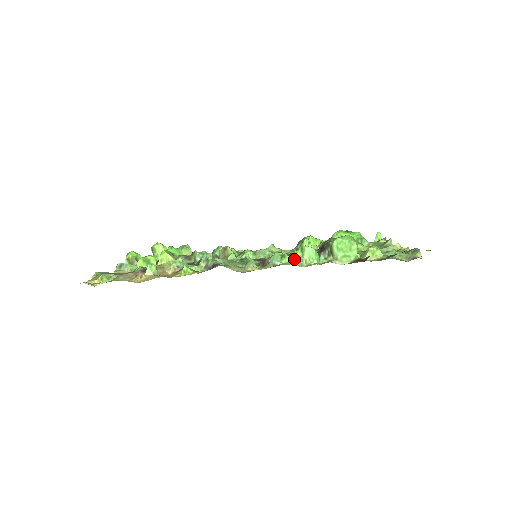
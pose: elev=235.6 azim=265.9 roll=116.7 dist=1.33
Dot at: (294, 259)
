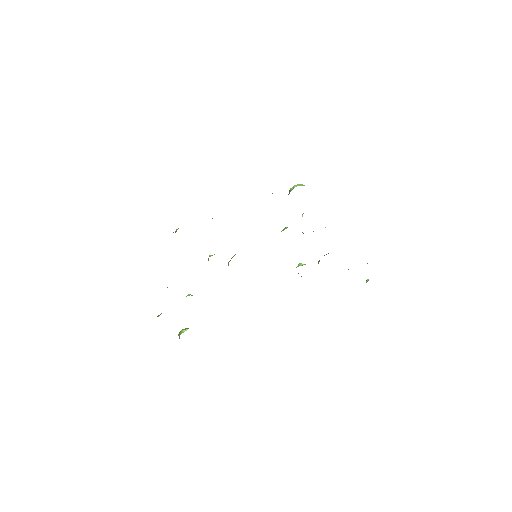
Dot at: occluded
